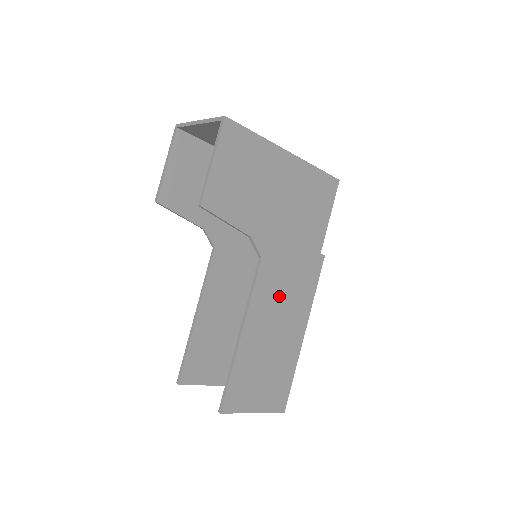
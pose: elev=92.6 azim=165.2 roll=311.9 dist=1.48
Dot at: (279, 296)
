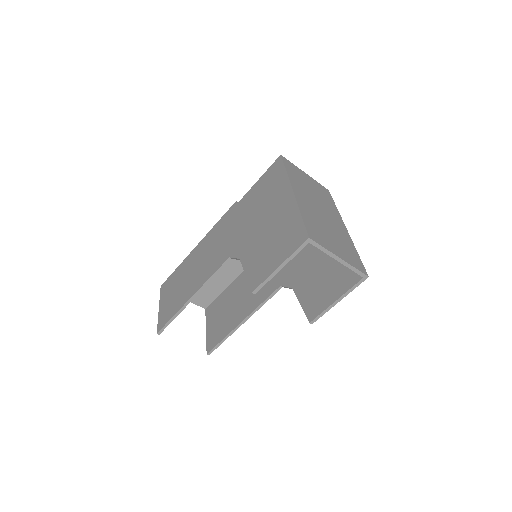
Dot at: occluded
